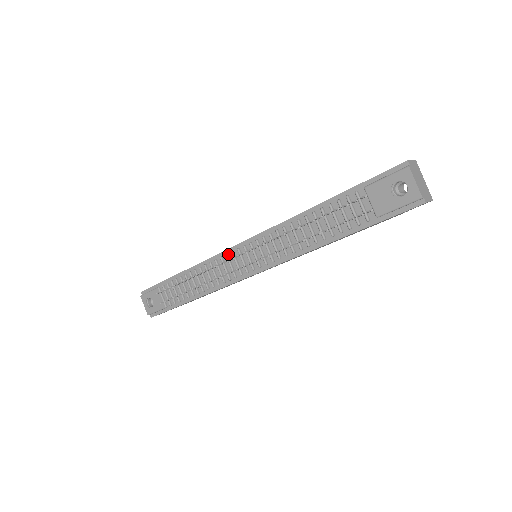
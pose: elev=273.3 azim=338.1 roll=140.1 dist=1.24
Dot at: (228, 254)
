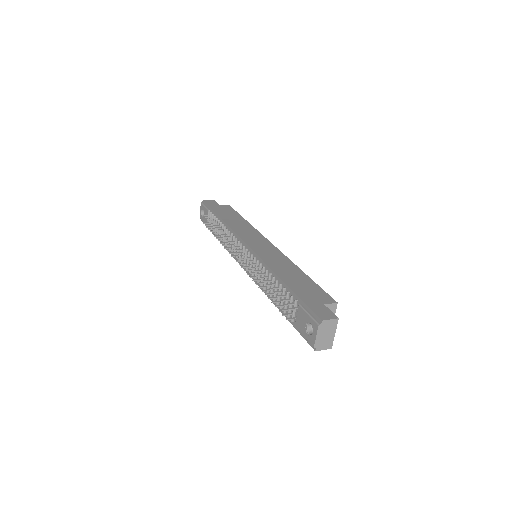
Dot at: (240, 241)
